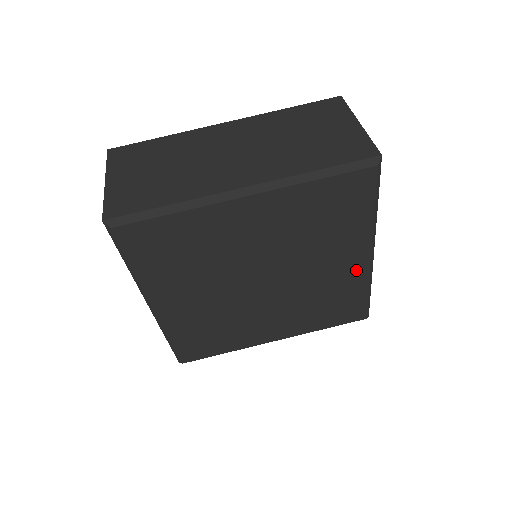
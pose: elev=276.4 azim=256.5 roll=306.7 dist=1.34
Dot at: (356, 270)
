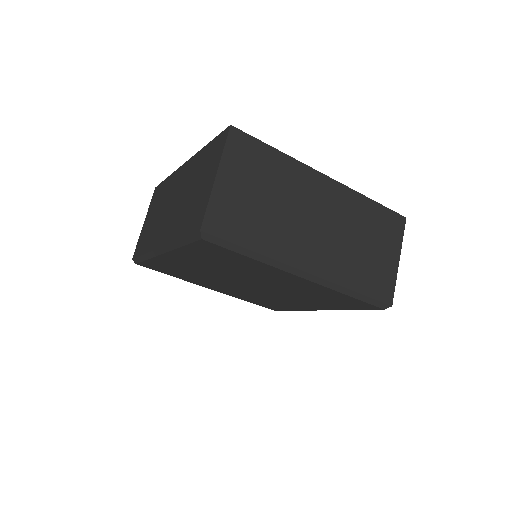
Dot at: (305, 307)
